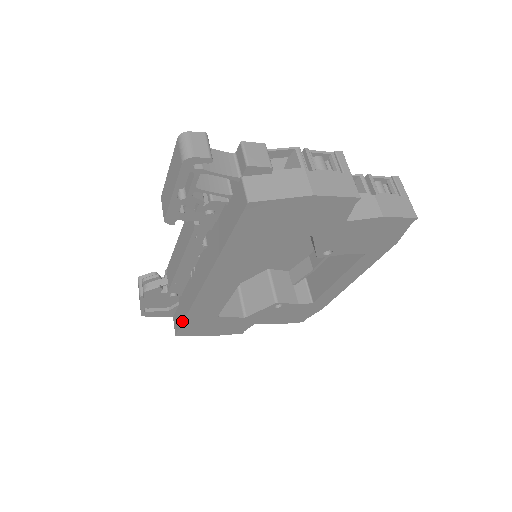
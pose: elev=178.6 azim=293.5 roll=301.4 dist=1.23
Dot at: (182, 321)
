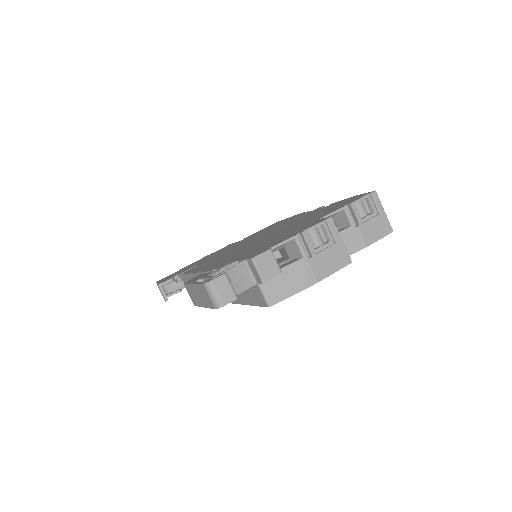
Dot at: occluded
